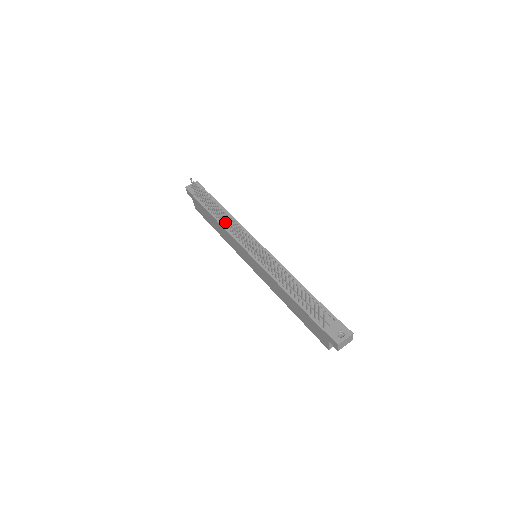
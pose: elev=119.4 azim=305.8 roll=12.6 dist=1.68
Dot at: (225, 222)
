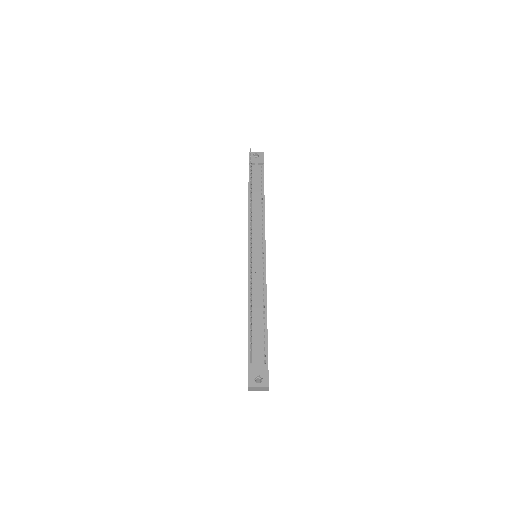
Dot at: (254, 207)
